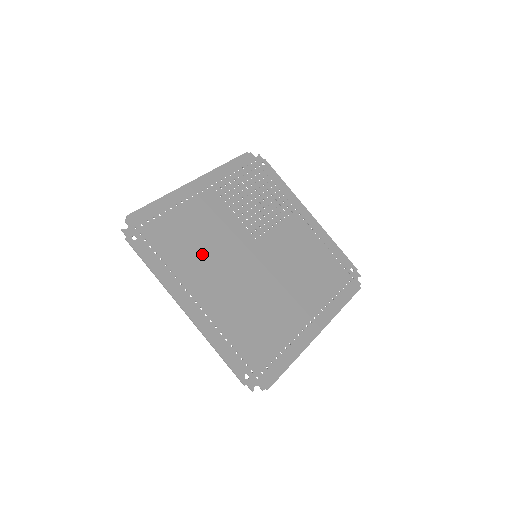
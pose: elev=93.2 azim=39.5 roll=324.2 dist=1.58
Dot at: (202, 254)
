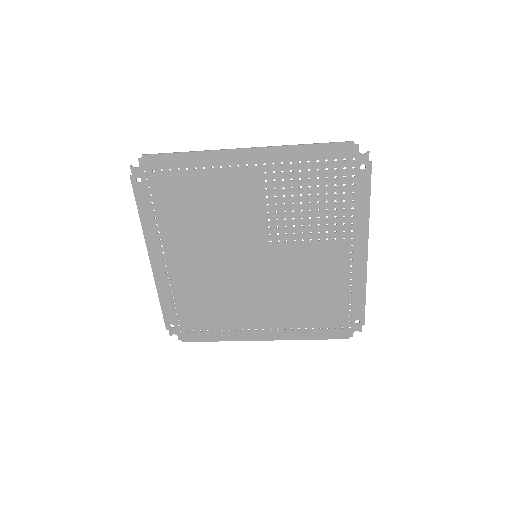
Dot at: (198, 227)
